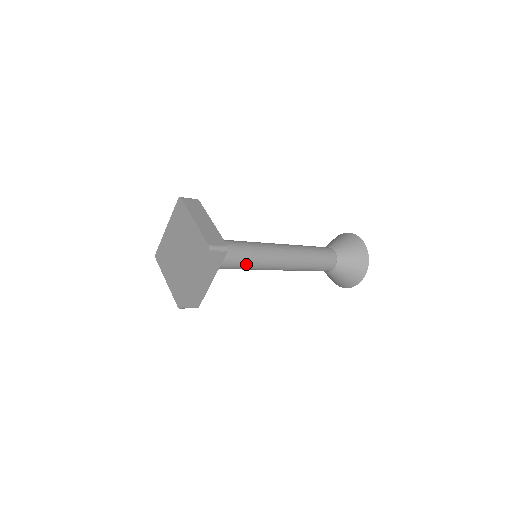
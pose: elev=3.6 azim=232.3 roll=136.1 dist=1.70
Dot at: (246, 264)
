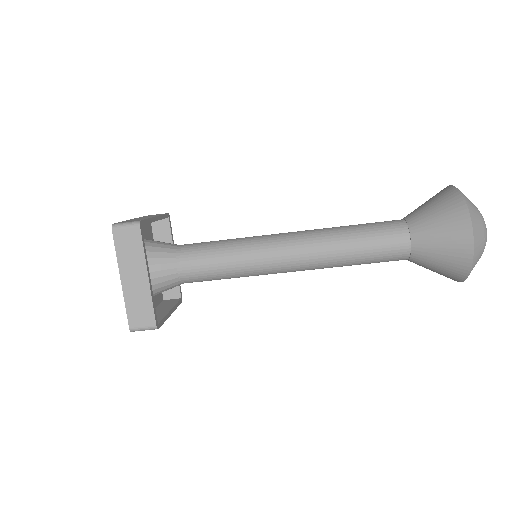
Dot at: (226, 262)
